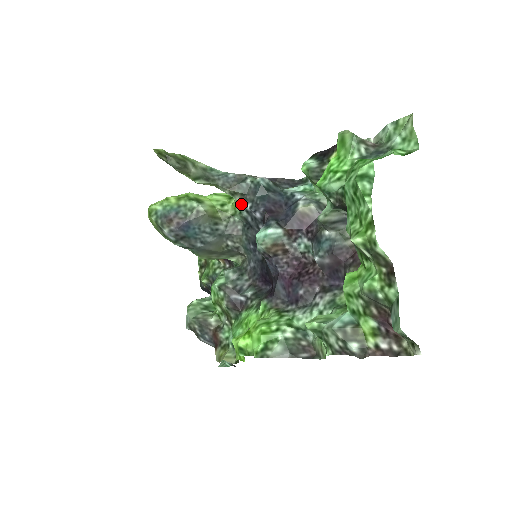
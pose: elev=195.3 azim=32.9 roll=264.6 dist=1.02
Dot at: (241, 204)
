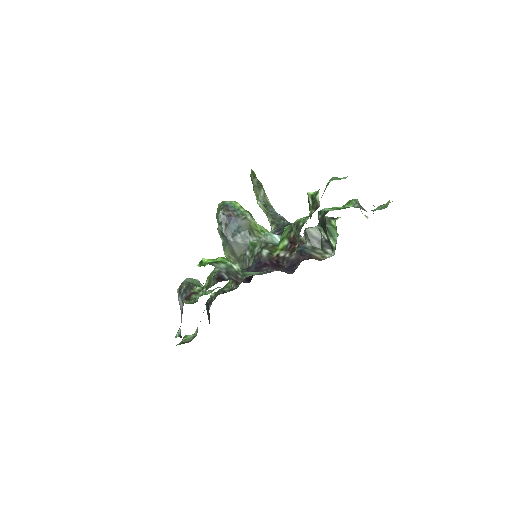
Dot at: occluded
